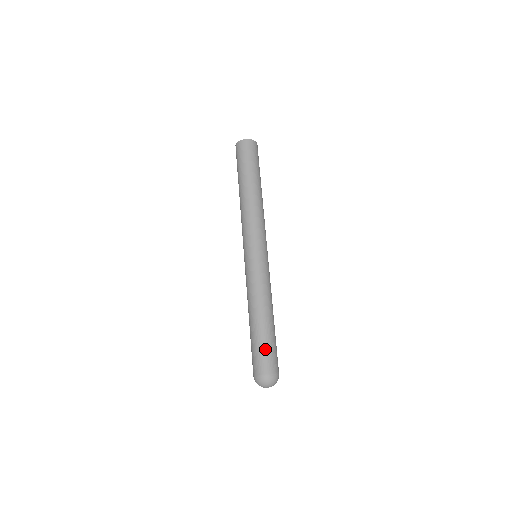
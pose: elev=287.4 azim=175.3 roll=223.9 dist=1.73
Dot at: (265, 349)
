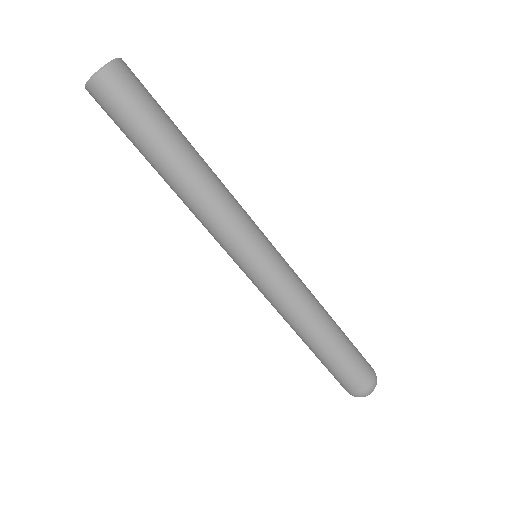
Dot at: (341, 371)
